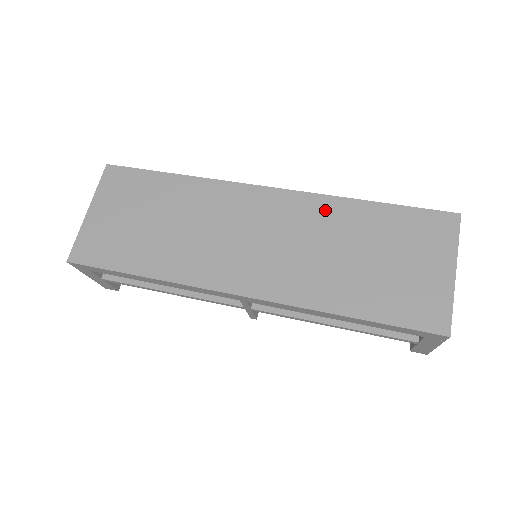
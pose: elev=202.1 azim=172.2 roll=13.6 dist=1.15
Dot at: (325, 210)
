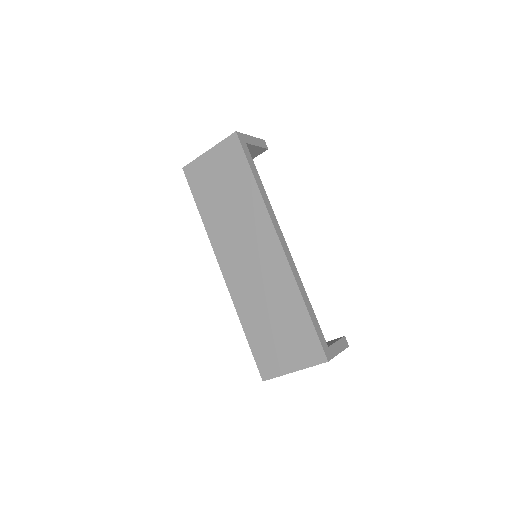
Dot at: (286, 284)
